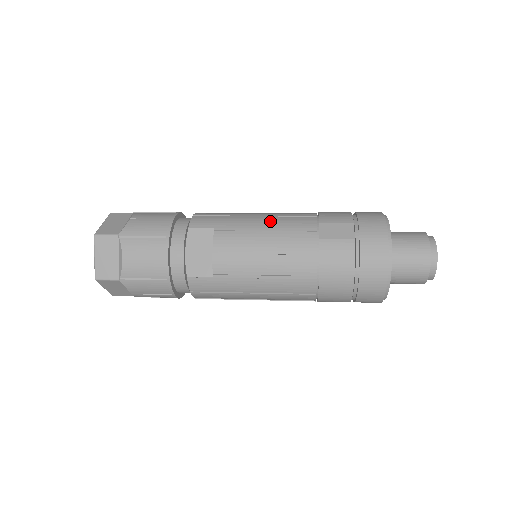
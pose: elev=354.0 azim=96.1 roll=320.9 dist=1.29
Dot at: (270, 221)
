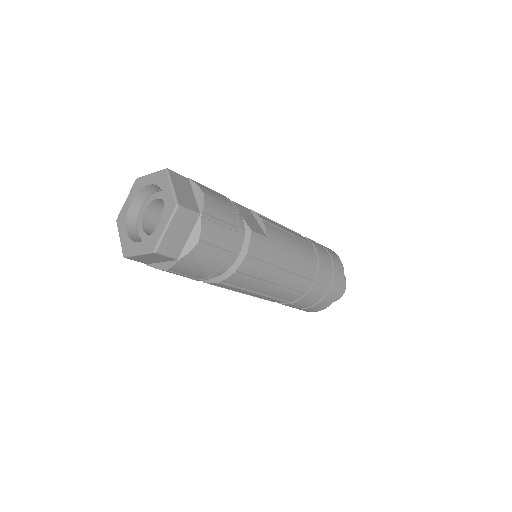
Dot at: occluded
